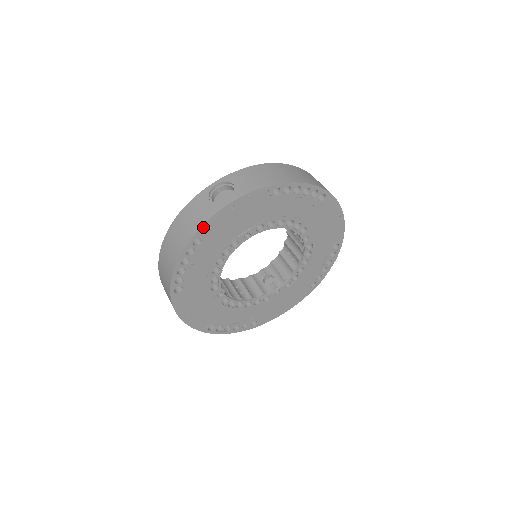
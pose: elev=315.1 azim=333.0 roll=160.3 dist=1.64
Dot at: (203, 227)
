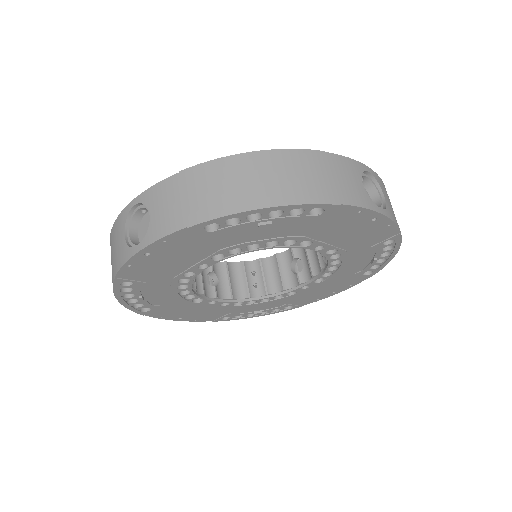
Dot at: (120, 274)
